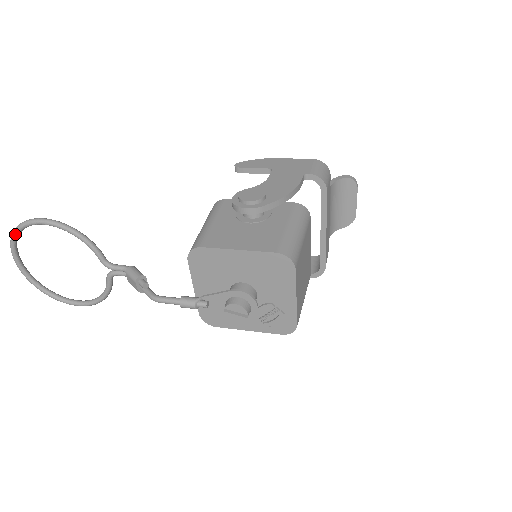
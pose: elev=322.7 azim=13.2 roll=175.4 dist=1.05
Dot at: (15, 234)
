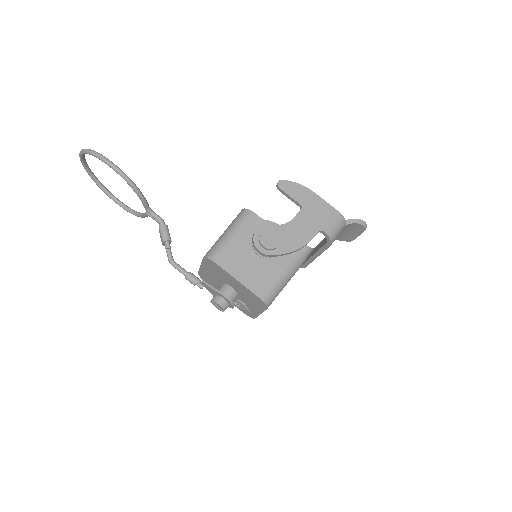
Dot at: (86, 153)
